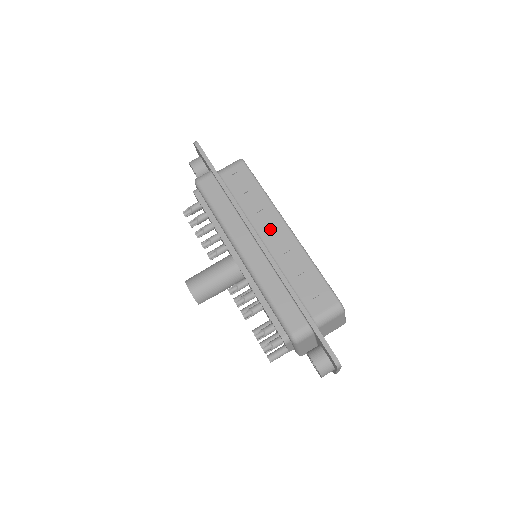
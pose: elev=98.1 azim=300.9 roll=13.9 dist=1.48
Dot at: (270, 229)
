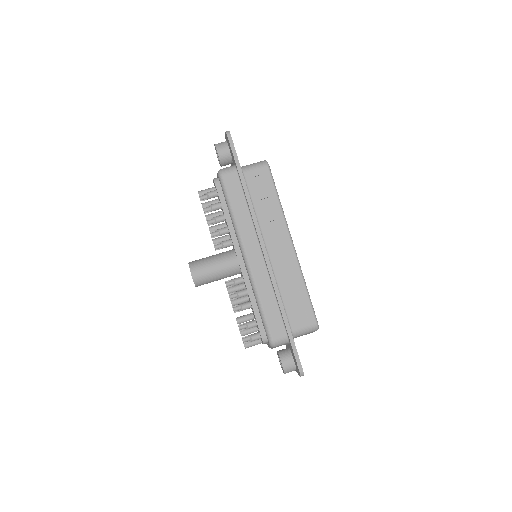
Dot at: (276, 241)
